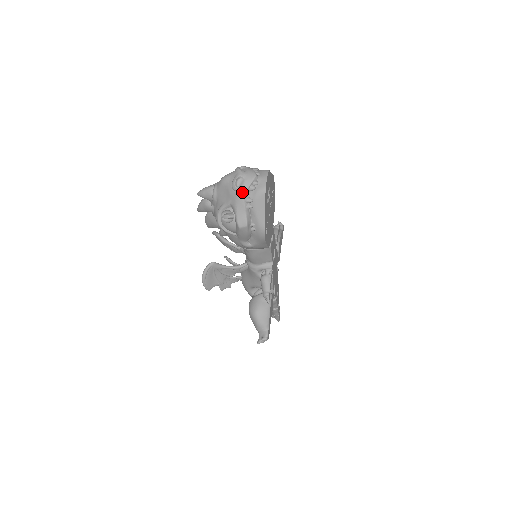
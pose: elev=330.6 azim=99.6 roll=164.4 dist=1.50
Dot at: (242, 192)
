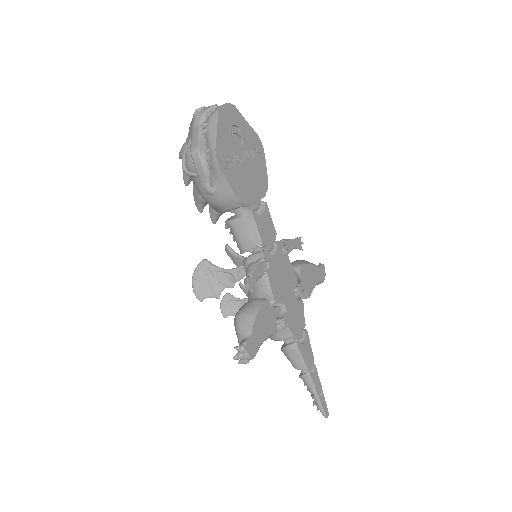
Dot at: (198, 118)
